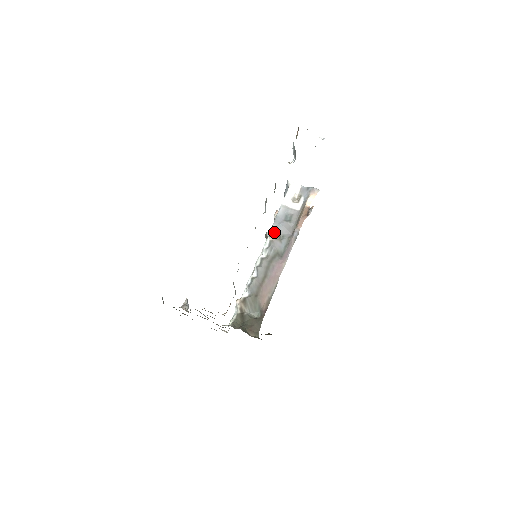
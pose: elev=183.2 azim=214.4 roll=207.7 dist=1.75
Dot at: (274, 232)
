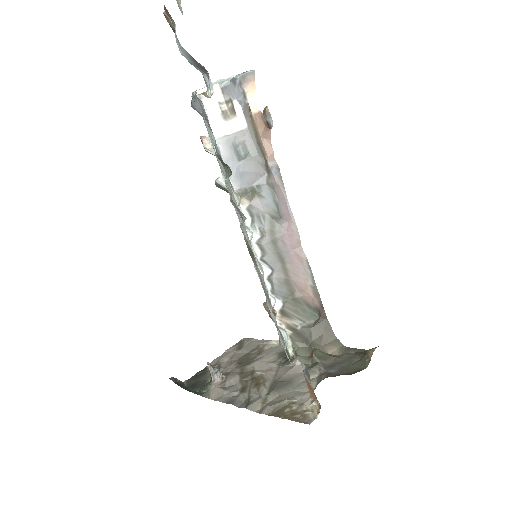
Dot at: (241, 191)
